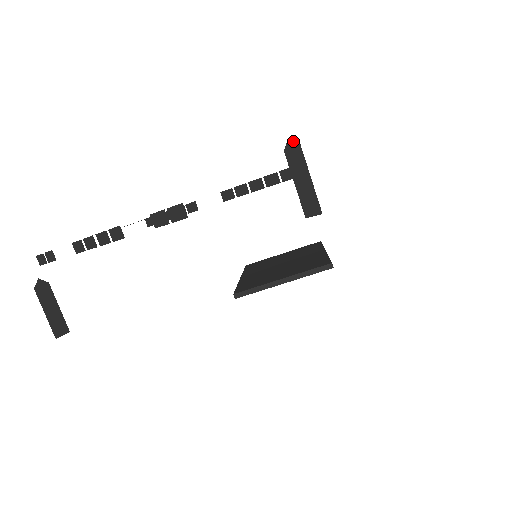
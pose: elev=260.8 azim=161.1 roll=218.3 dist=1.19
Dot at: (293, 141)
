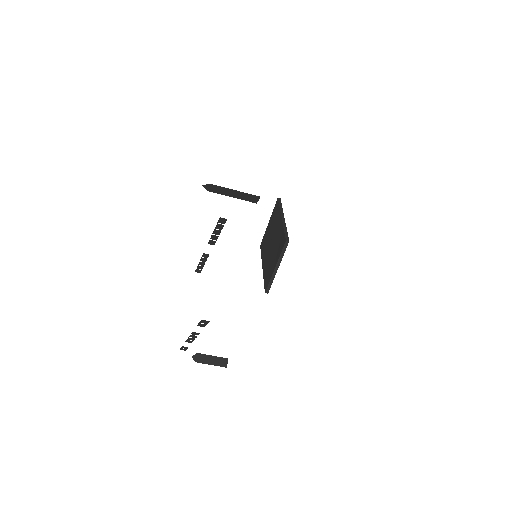
Dot at: (205, 185)
